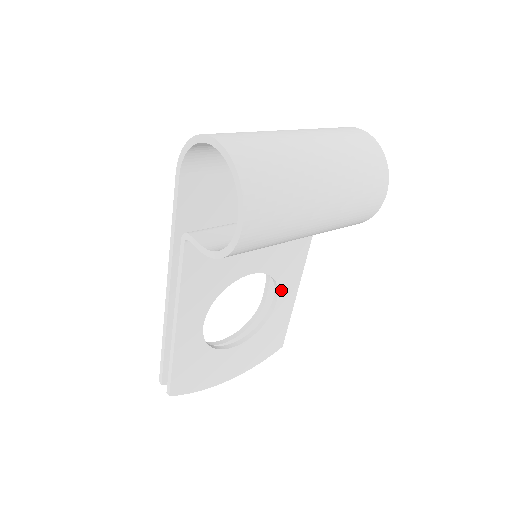
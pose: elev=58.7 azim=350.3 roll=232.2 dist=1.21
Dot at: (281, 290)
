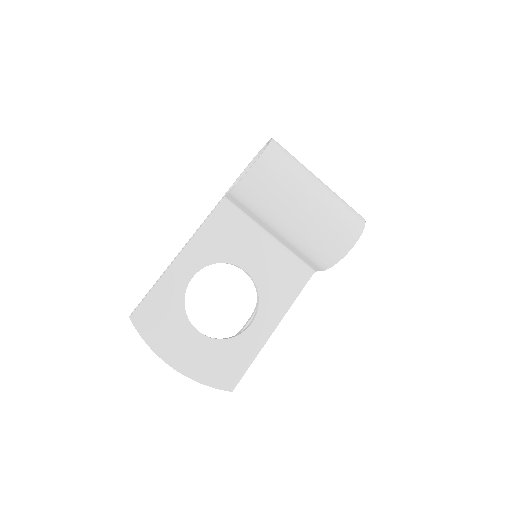
Dot at: (259, 316)
